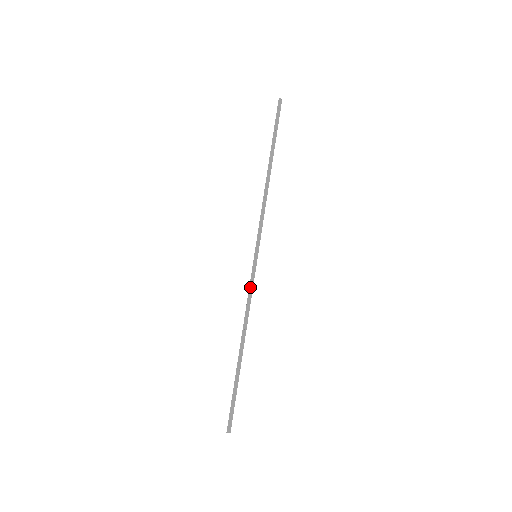
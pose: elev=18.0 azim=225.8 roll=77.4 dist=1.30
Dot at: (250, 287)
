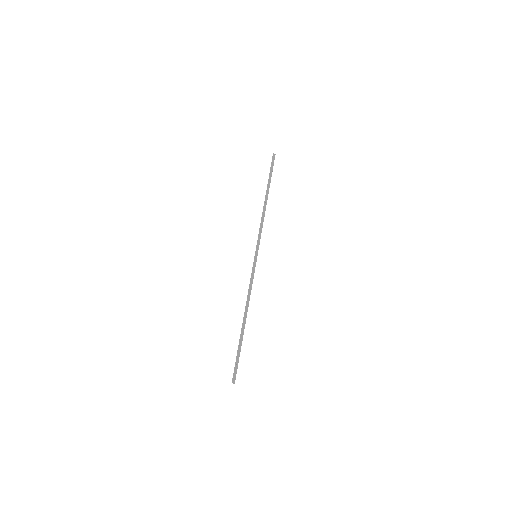
Dot at: (251, 277)
